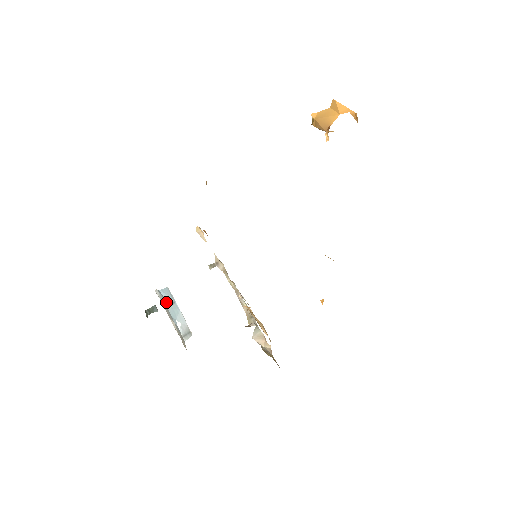
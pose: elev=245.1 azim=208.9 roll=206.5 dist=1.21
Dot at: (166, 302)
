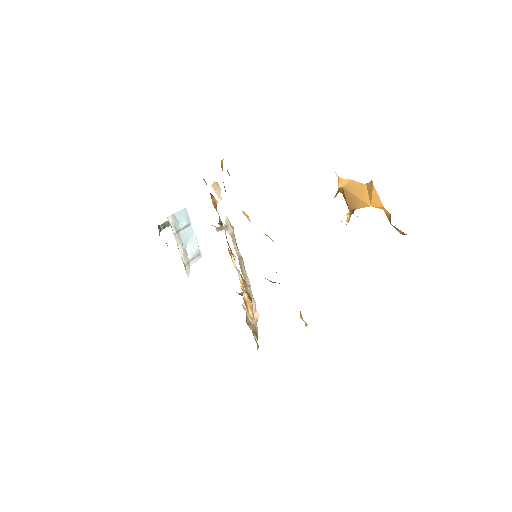
Dot at: (179, 226)
